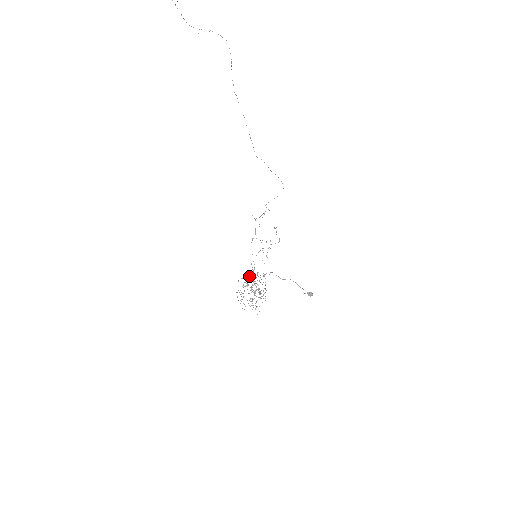
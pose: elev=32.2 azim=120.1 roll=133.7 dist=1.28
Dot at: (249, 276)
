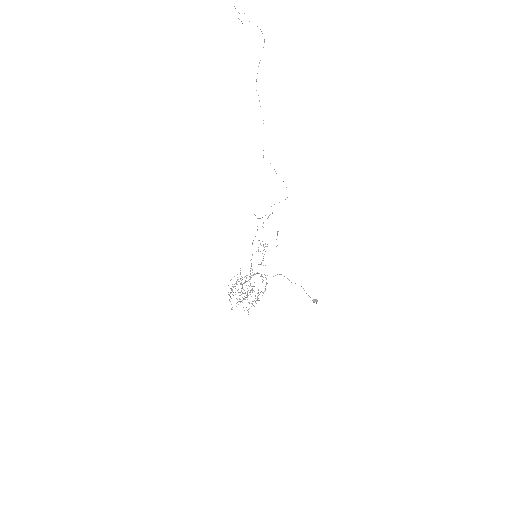
Dot at: occluded
